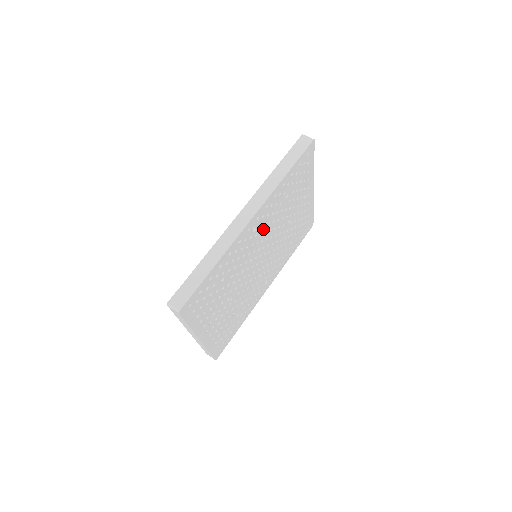
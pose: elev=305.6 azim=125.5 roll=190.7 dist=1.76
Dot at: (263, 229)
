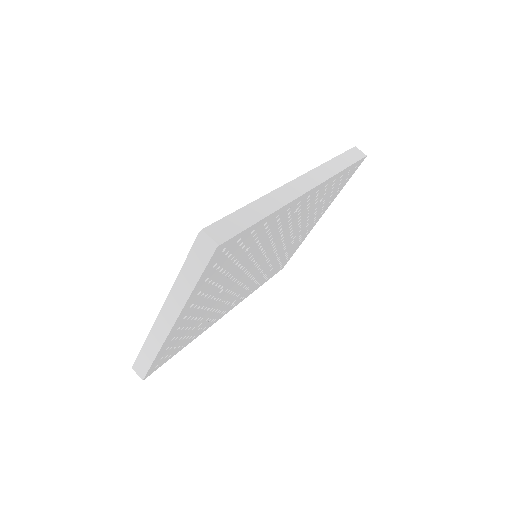
Dot at: (294, 219)
